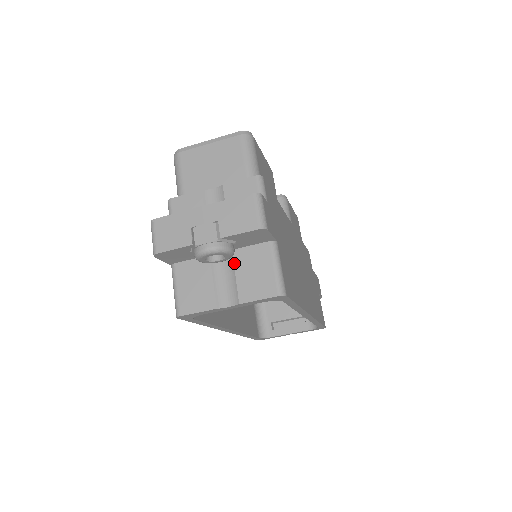
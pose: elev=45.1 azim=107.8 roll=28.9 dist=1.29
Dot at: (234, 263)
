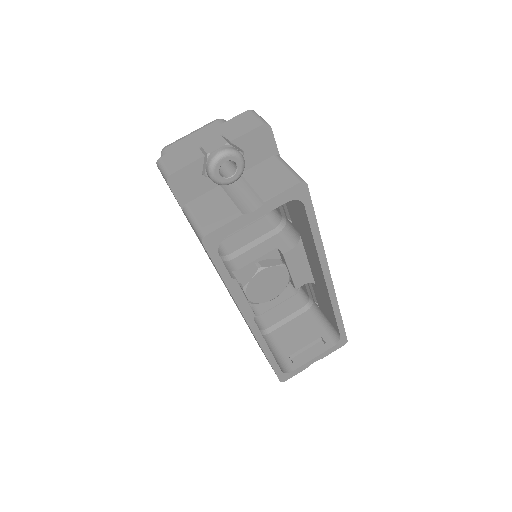
Dot at: (246, 180)
